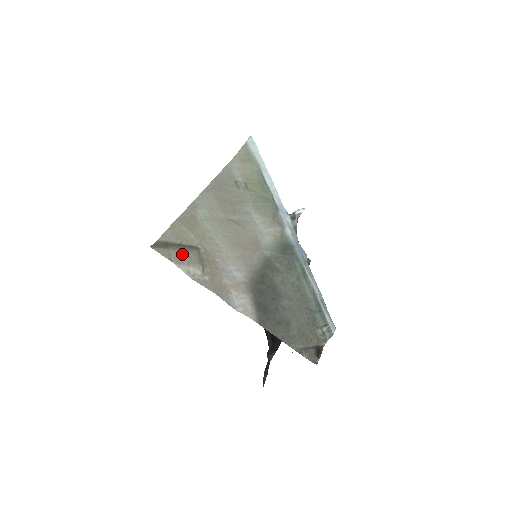
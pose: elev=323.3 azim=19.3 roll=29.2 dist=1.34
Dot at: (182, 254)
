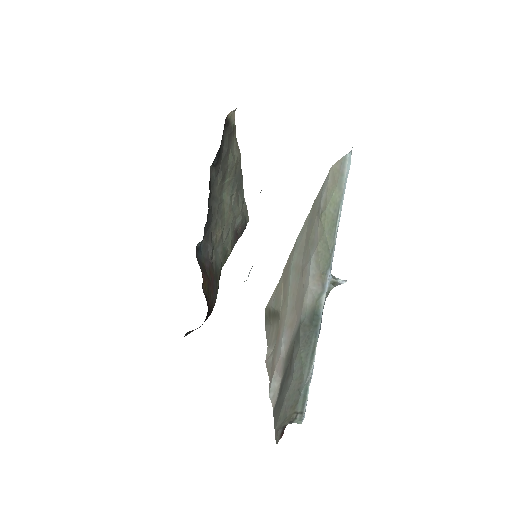
Dot at: (274, 330)
